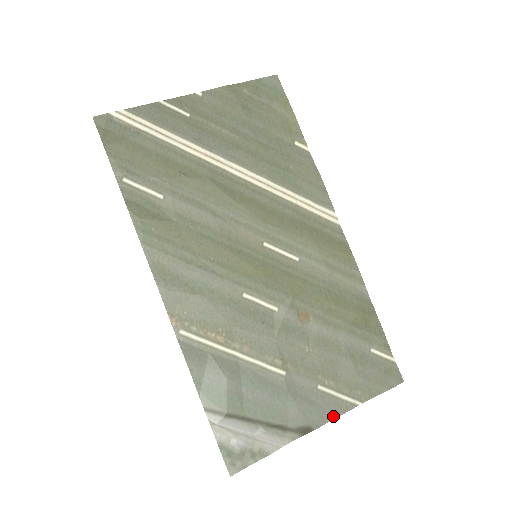
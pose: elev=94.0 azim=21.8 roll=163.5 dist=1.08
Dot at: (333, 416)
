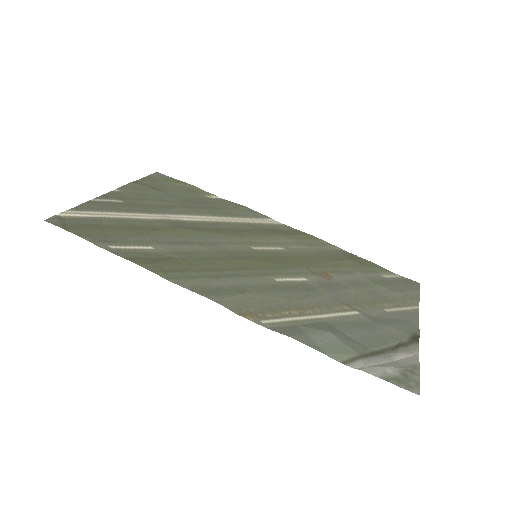
Dot at: (416, 322)
